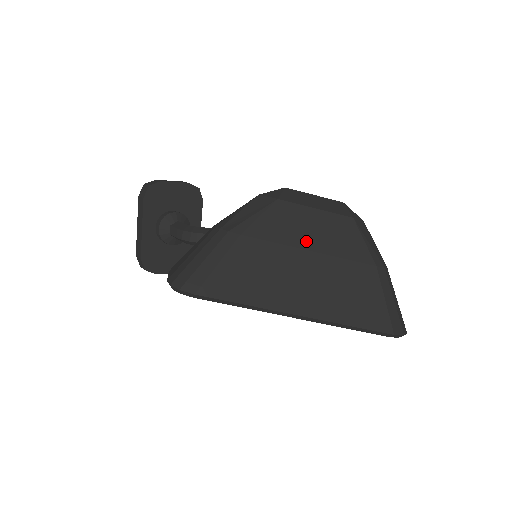
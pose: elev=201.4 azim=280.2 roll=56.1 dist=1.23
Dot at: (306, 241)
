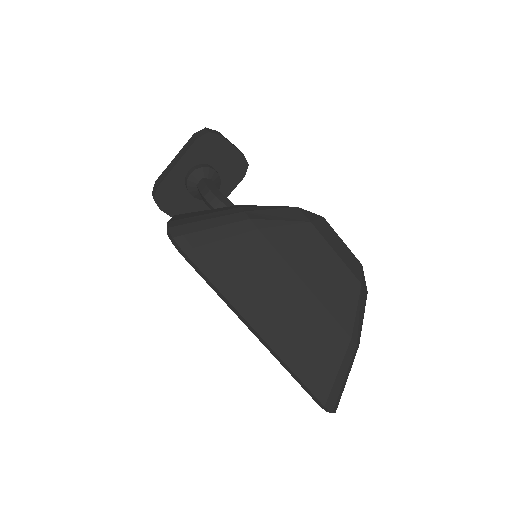
Dot at: (309, 274)
